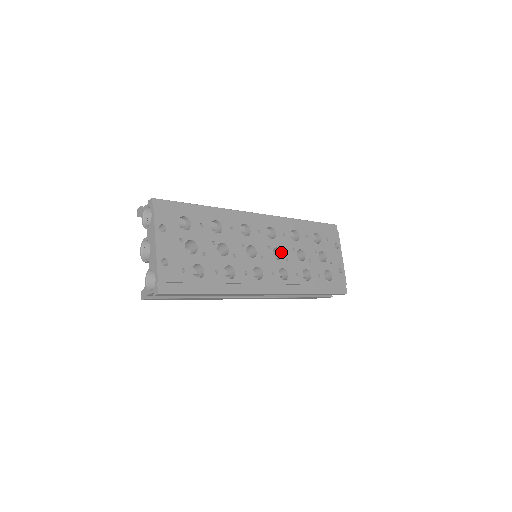
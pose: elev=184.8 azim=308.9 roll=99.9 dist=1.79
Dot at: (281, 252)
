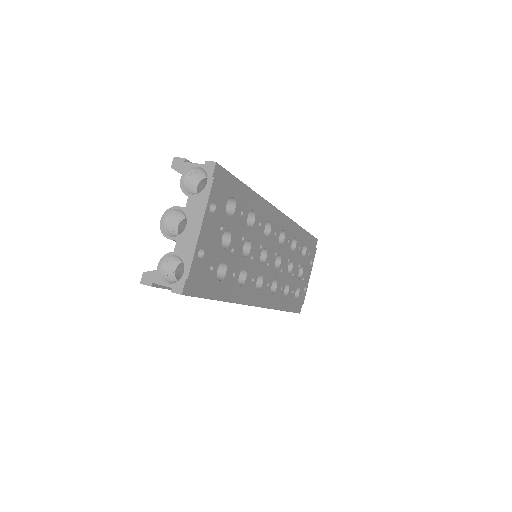
Dot at: (280, 261)
